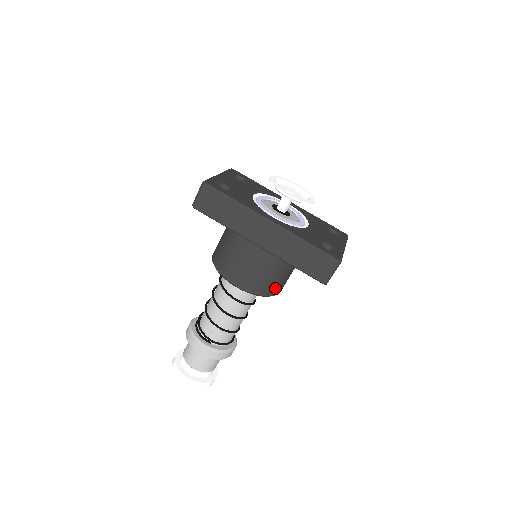
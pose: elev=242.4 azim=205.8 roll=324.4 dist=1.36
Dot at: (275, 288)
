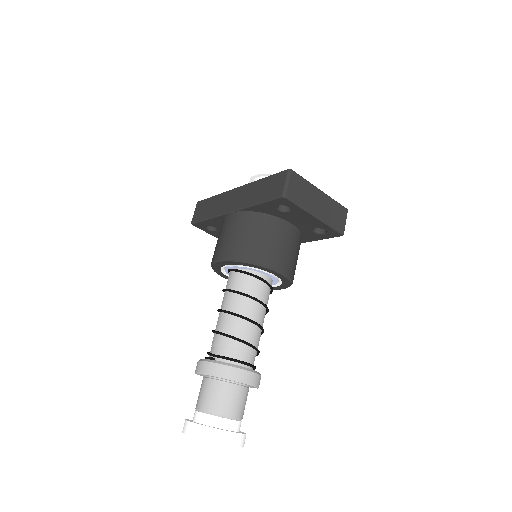
Dot at: (260, 253)
